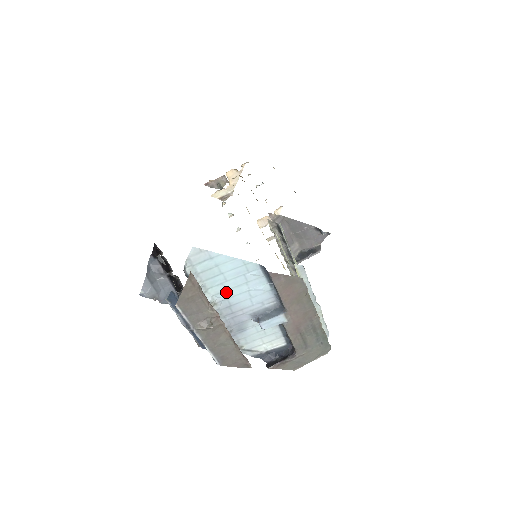
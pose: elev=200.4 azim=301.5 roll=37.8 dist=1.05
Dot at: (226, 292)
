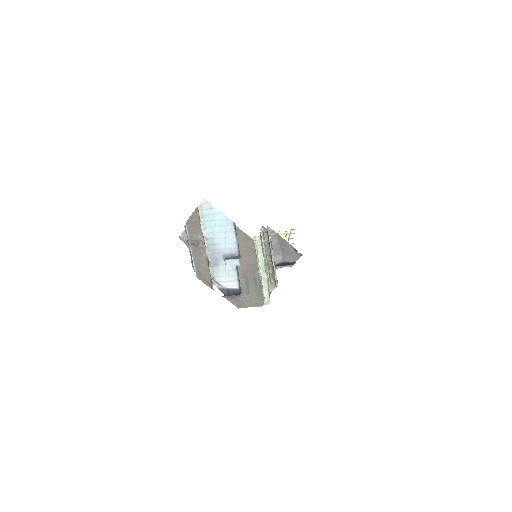
Dot at: (214, 234)
